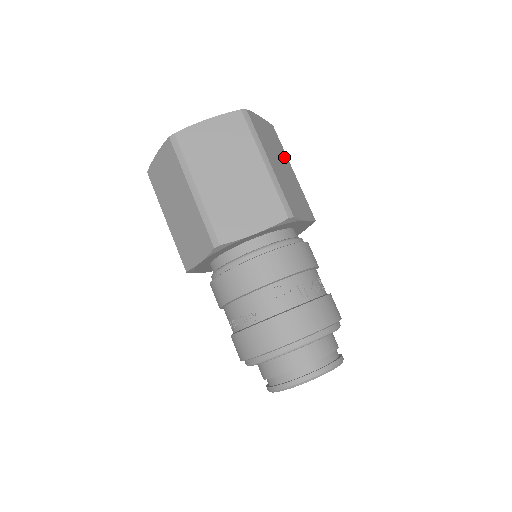
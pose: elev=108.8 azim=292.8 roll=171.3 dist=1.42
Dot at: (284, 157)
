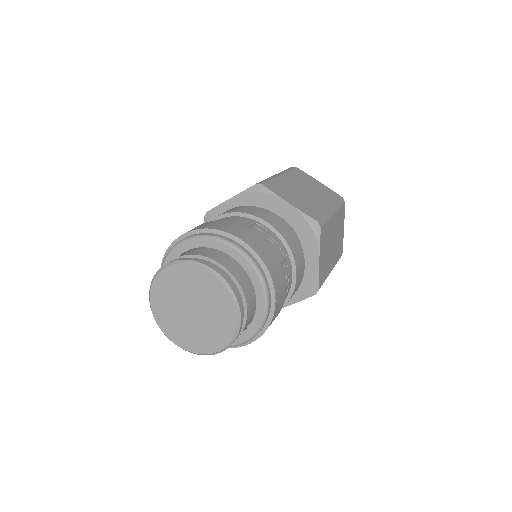
Dot at: (335, 257)
